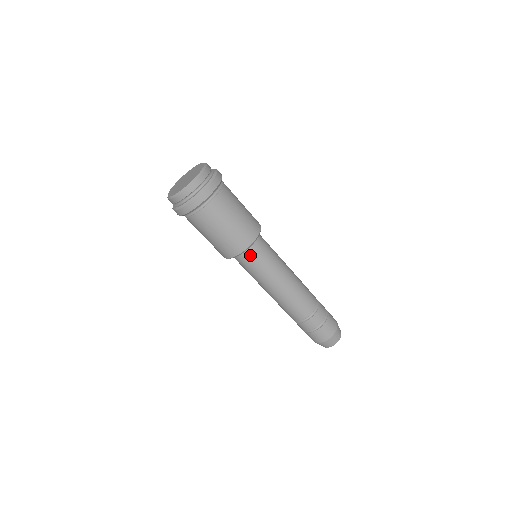
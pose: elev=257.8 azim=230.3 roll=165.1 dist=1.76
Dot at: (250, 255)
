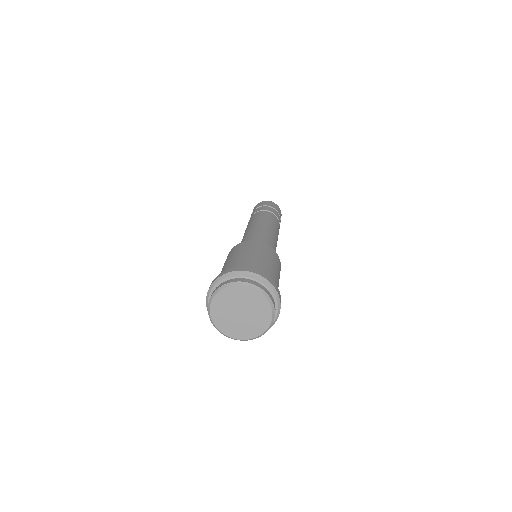
Dot at: occluded
